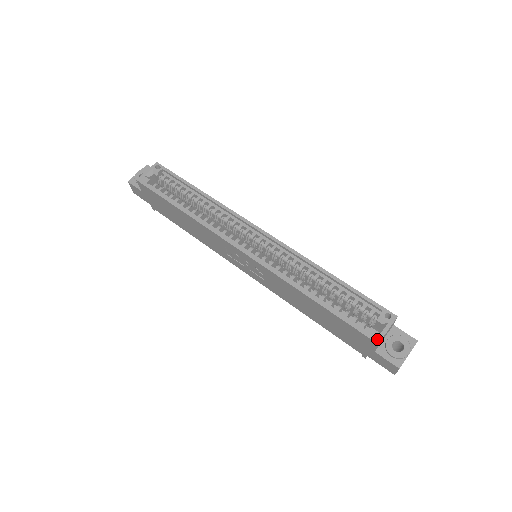
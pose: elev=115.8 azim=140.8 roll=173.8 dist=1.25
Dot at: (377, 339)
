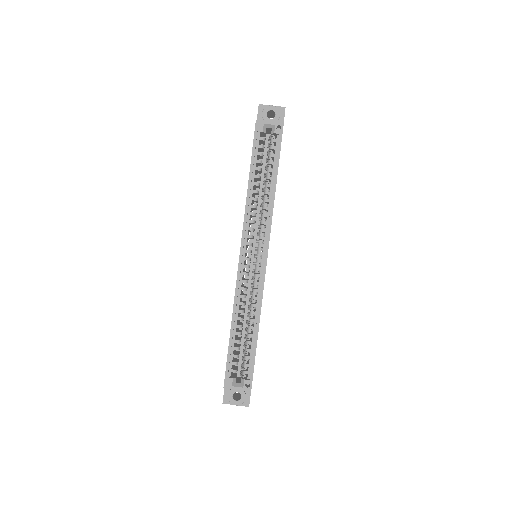
Dot at: (227, 386)
